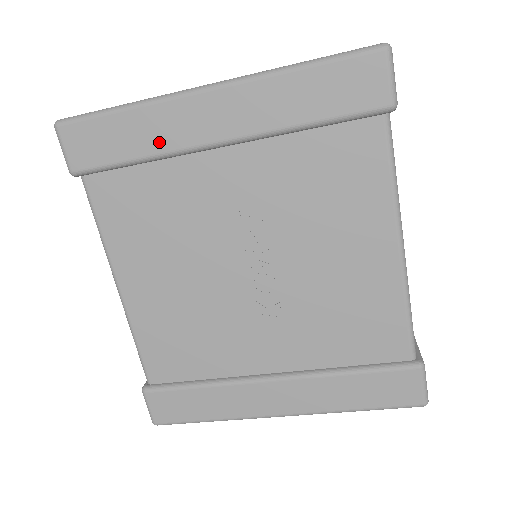
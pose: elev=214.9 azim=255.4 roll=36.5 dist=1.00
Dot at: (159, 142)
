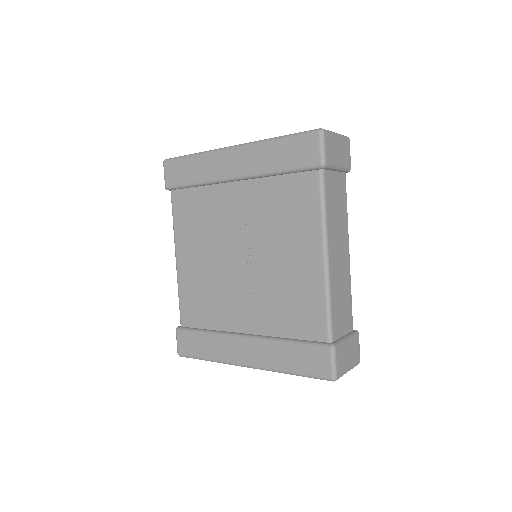
Dot at: (206, 175)
